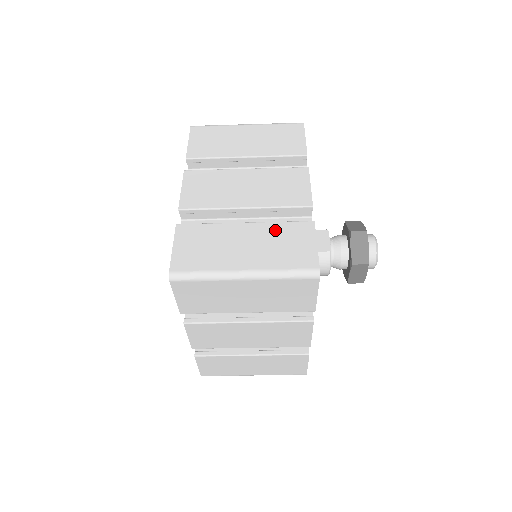
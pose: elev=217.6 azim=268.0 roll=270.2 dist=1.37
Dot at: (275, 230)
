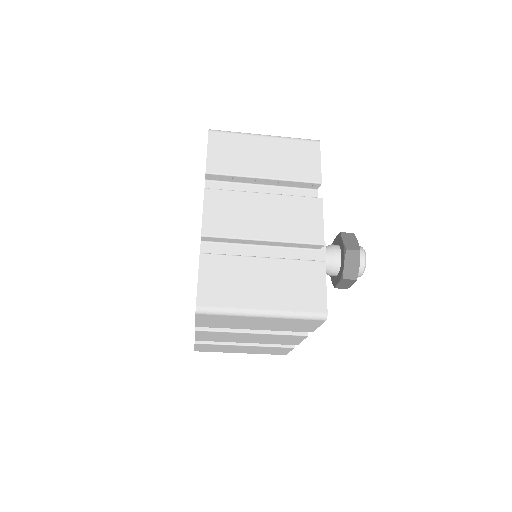
Dot at: (290, 268)
